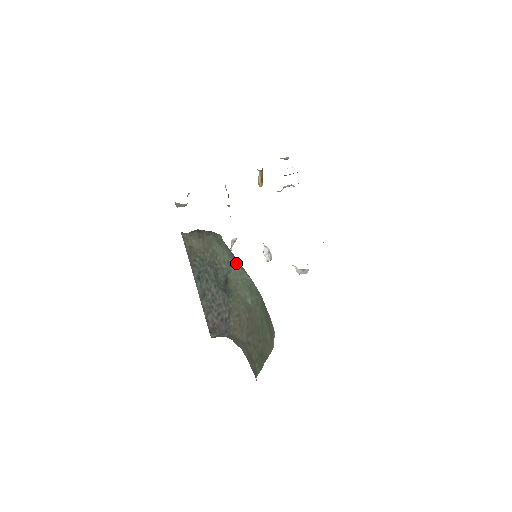
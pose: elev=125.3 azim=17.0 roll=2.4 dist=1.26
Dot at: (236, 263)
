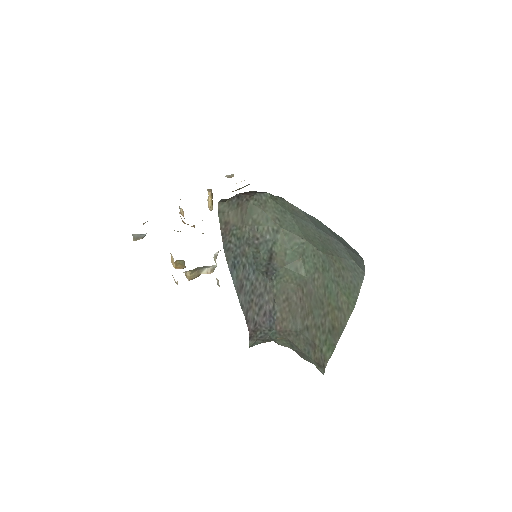
Dot at: (285, 227)
